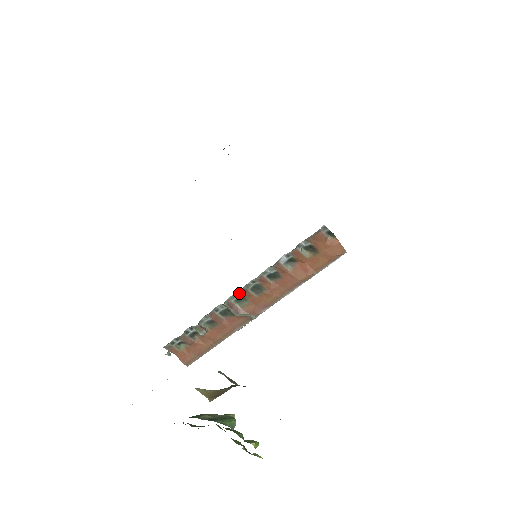
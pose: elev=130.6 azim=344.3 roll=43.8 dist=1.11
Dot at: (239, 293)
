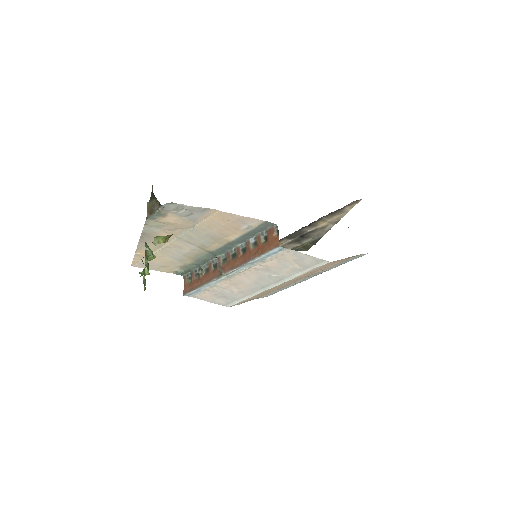
Dot at: (226, 254)
